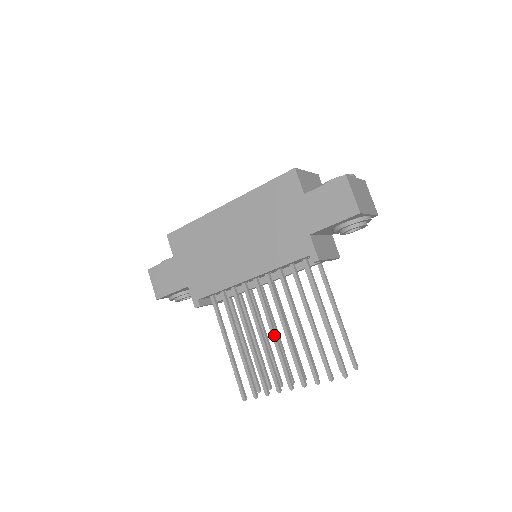
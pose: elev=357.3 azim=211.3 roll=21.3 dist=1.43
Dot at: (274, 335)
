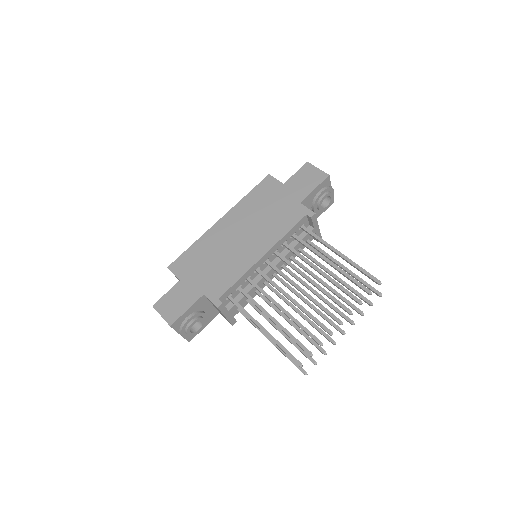
Dot at: (303, 290)
